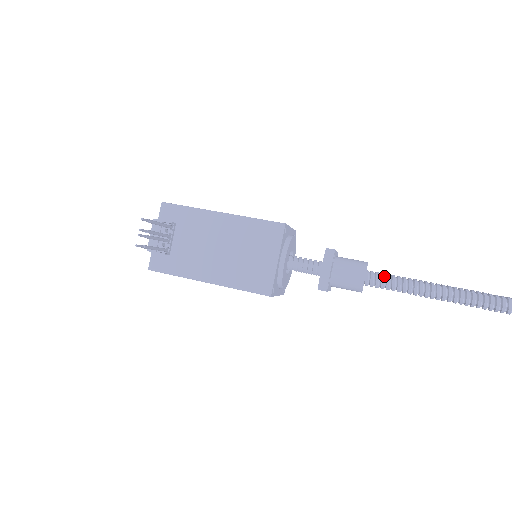
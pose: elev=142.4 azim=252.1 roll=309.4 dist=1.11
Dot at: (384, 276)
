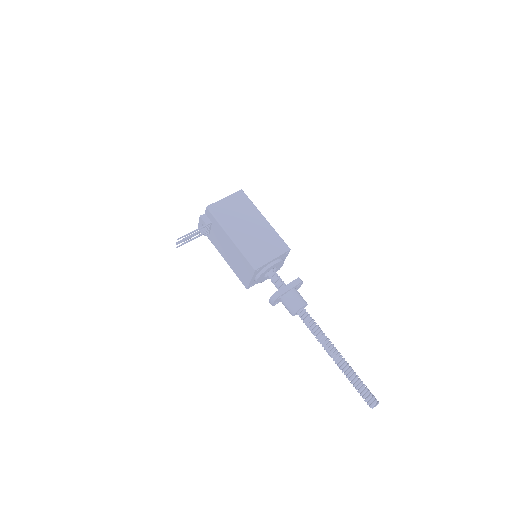
Dot at: (305, 320)
